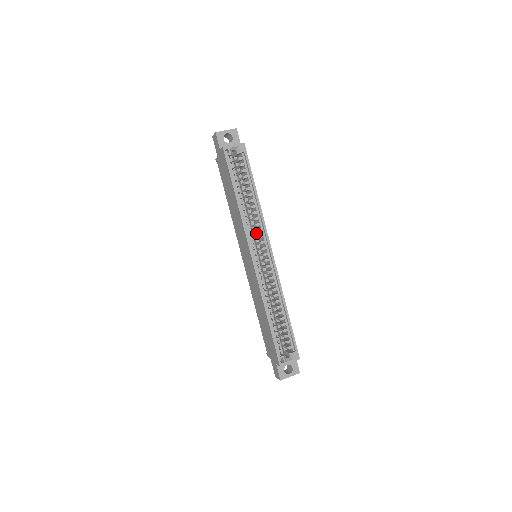
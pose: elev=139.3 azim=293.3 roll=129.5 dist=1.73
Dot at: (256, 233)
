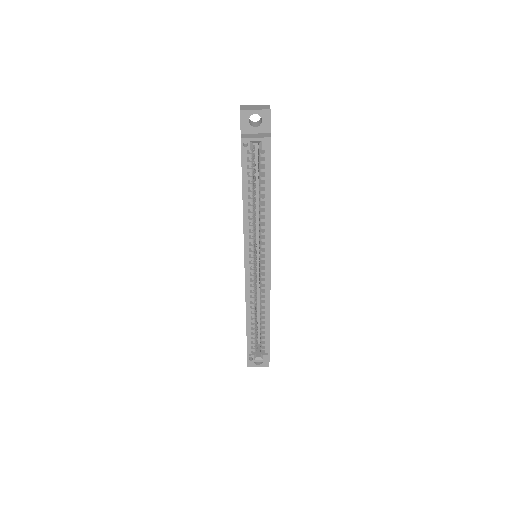
Dot at: occluded
